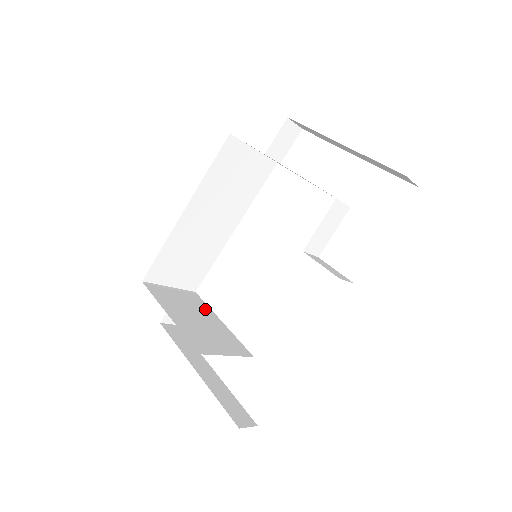
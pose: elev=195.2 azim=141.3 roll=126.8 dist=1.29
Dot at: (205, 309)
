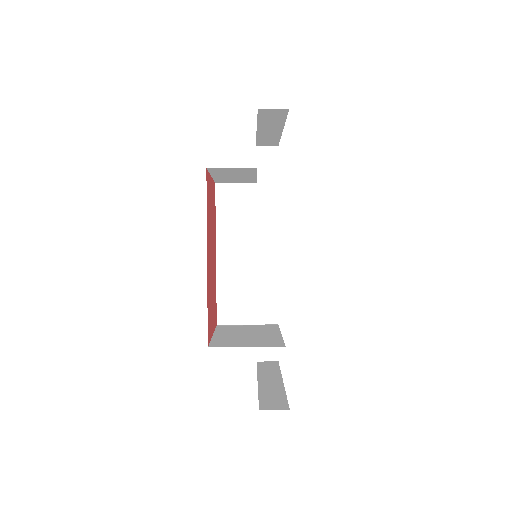
Dot at: (271, 330)
